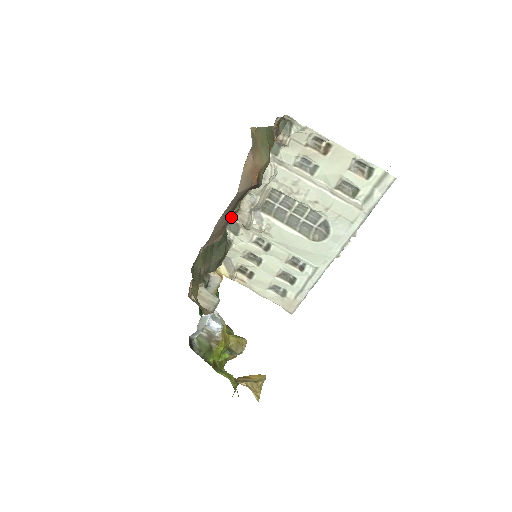
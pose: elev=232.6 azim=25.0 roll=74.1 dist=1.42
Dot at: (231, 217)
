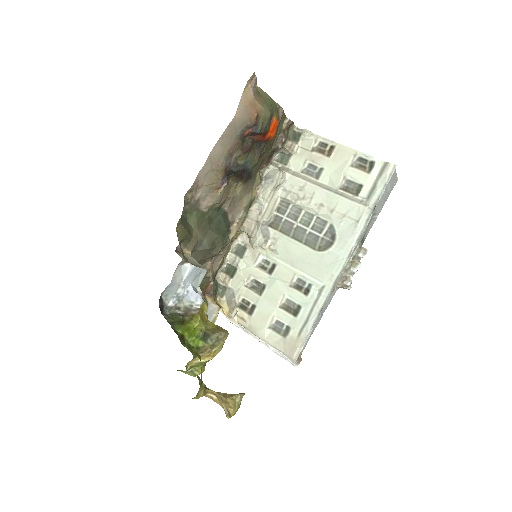
Dot at: (238, 227)
